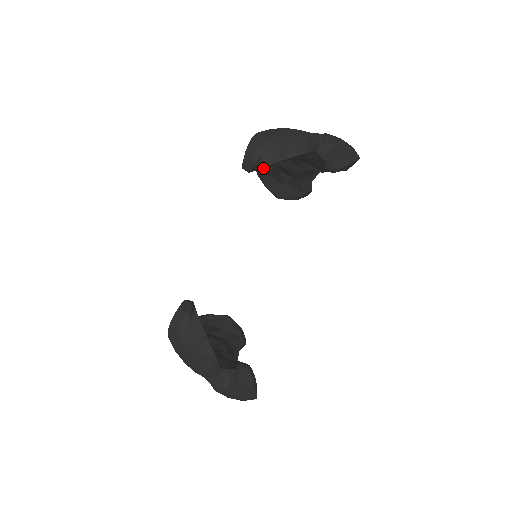
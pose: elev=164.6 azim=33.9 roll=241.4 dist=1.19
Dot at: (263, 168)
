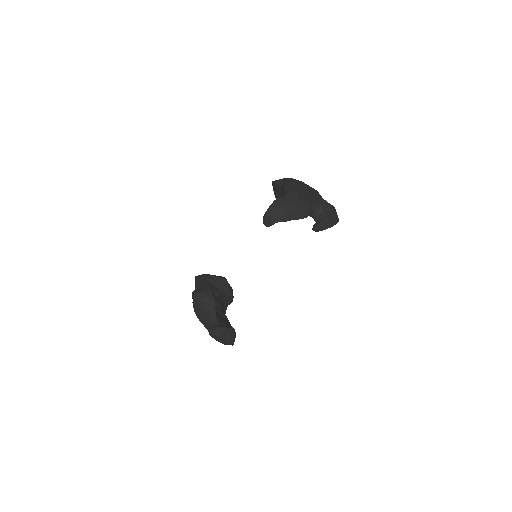
Dot at: (278, 190)
